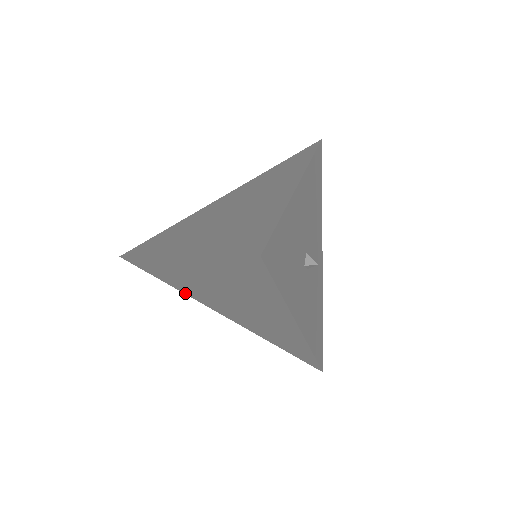
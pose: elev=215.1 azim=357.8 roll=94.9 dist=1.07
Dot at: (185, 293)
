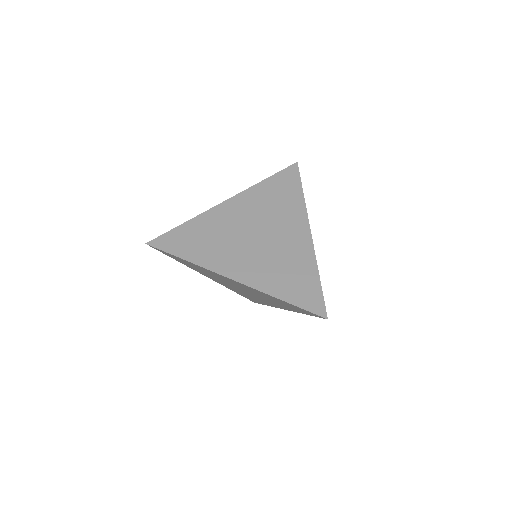
Dot at: (189, 267)
